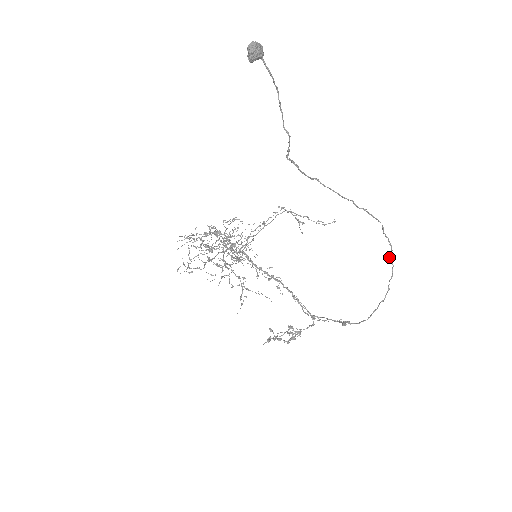
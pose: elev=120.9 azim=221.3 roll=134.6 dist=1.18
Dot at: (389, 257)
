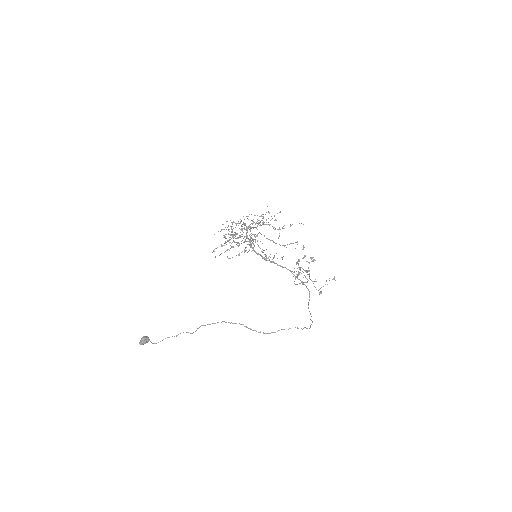
Dot at: (297, 328)
